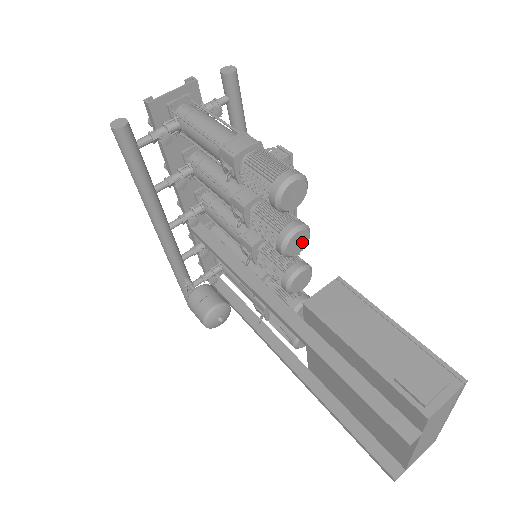
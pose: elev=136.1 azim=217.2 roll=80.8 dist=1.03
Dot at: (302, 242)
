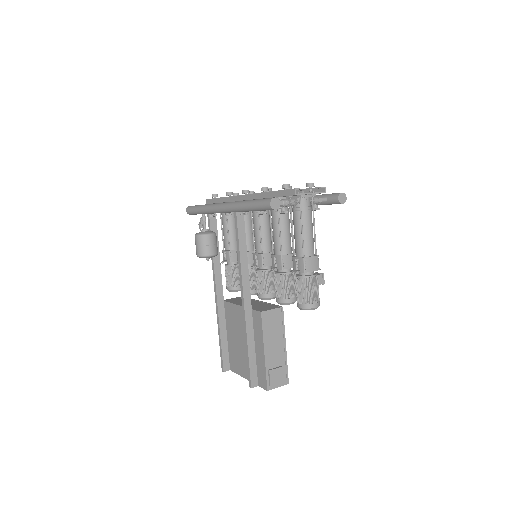
Dot at: occluded
